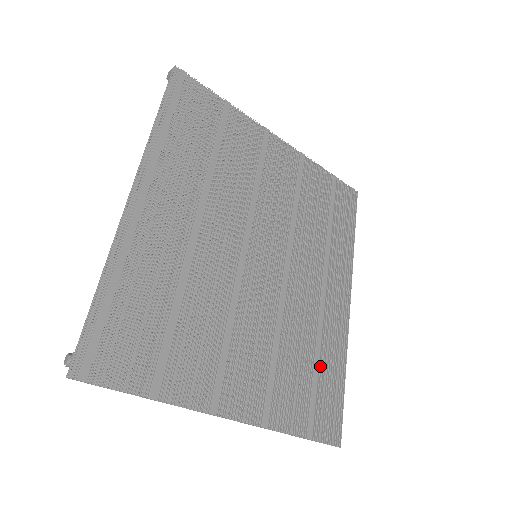
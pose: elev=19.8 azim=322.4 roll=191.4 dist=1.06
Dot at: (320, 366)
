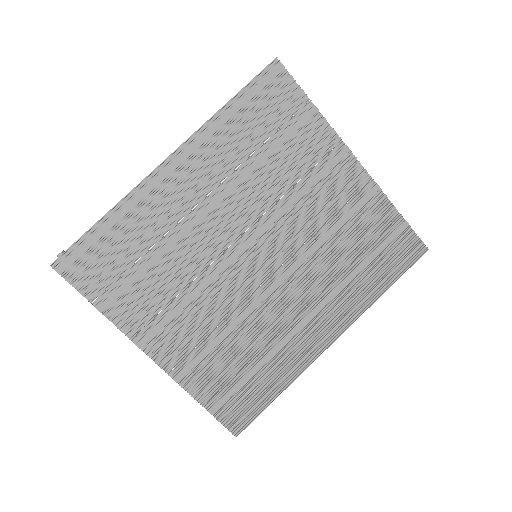
Dot at: (260, 371)
